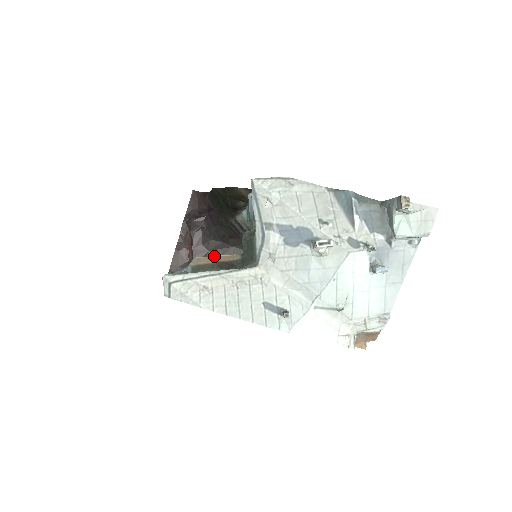
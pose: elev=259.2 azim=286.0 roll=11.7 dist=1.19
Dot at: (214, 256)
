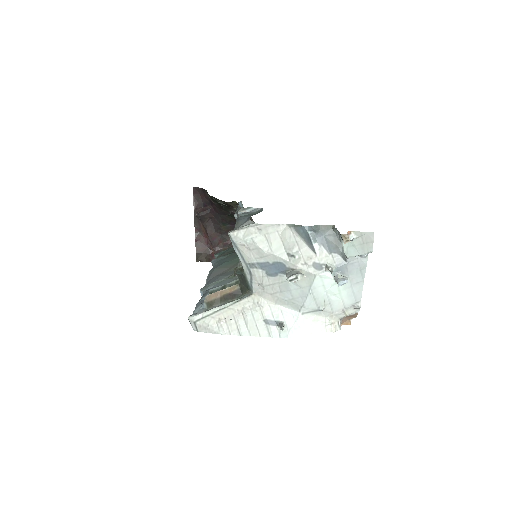
Dot at: (220, 291)
